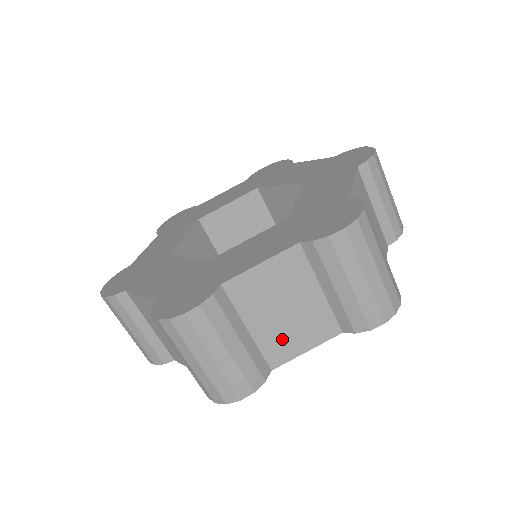
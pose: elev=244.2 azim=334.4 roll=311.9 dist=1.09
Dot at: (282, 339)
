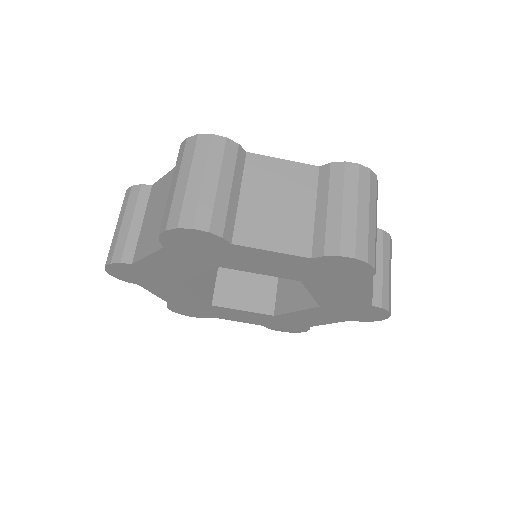
Dot at: occluded
